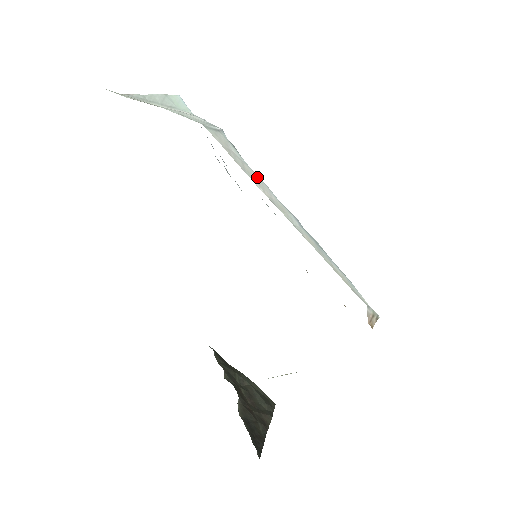
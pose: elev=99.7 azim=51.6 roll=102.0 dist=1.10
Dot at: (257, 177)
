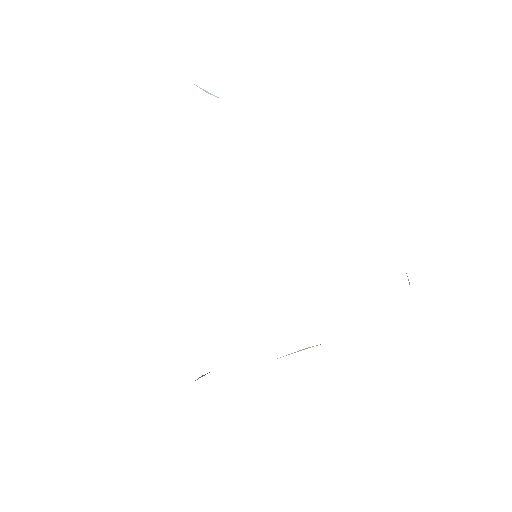
Dot at: occluded
